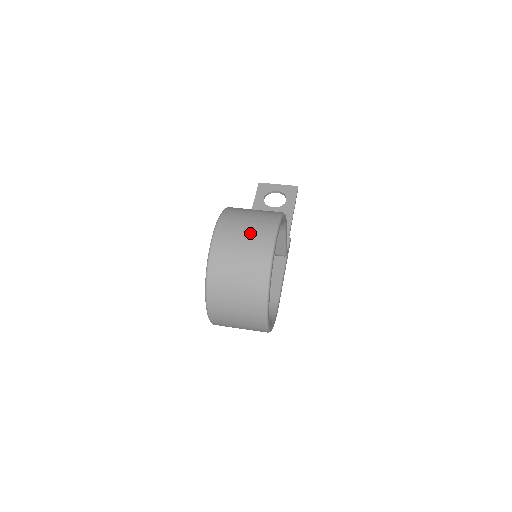
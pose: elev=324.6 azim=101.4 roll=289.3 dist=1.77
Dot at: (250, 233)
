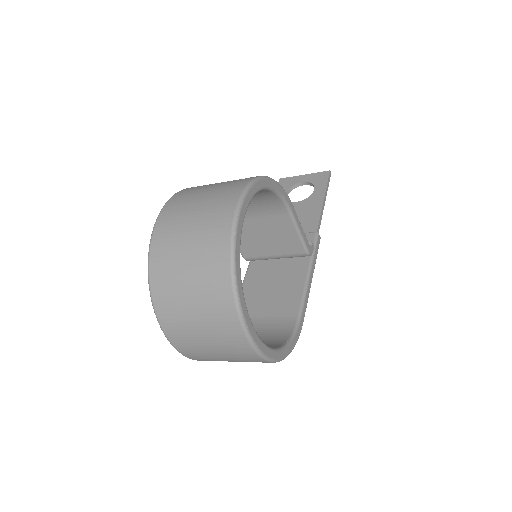
Dot at: (205, 204)
